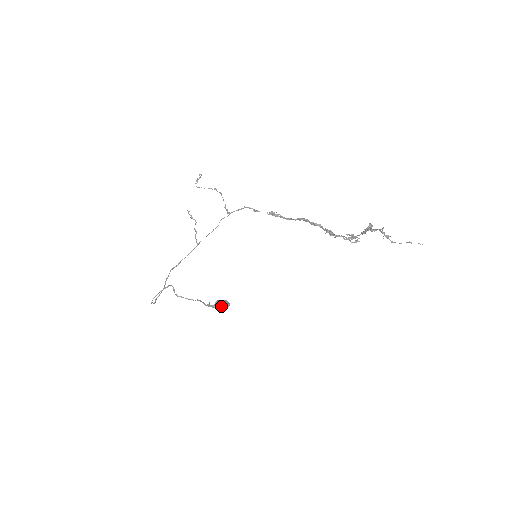
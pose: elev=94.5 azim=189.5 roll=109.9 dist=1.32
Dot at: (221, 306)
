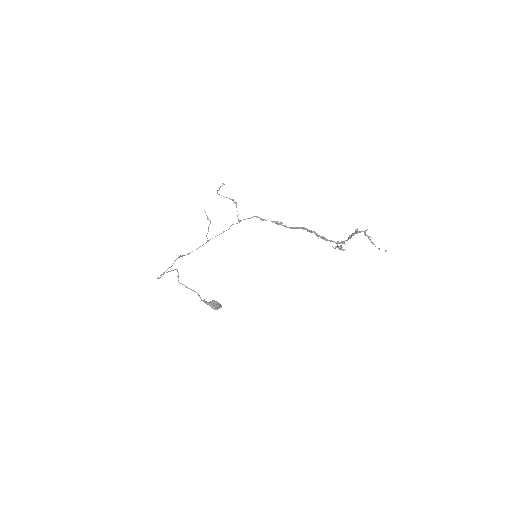
Dot at: (214, 305)
